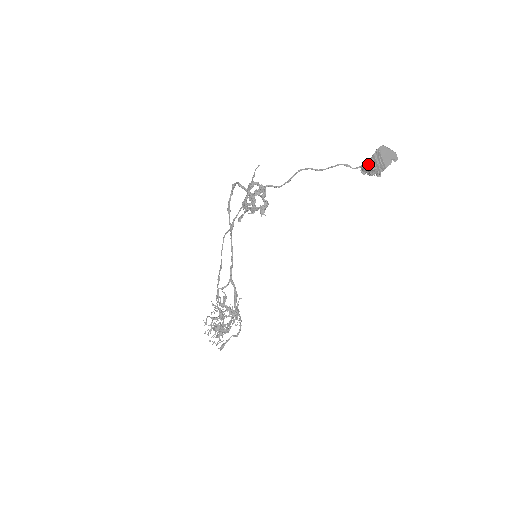
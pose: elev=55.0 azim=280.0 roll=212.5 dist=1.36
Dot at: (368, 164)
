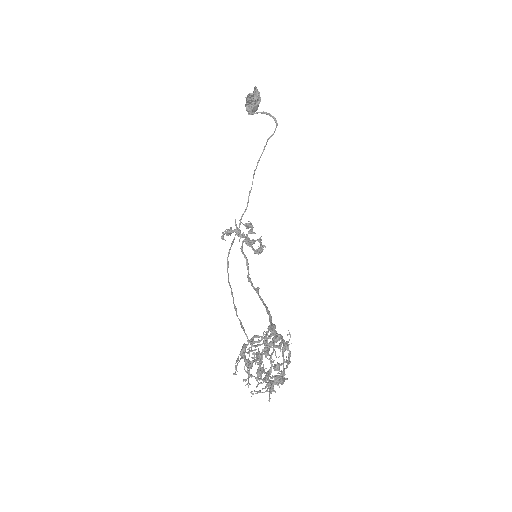
Dot at: (245, 105)
